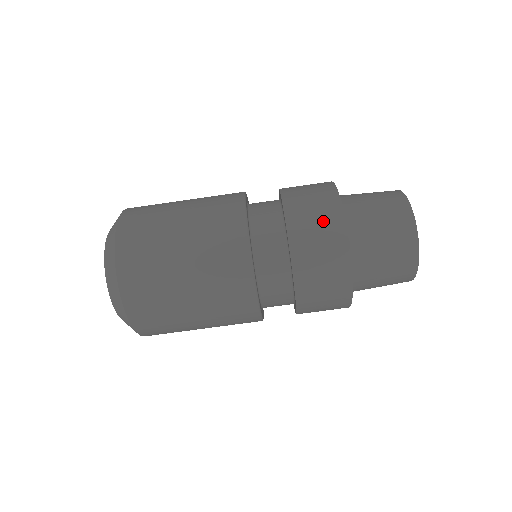
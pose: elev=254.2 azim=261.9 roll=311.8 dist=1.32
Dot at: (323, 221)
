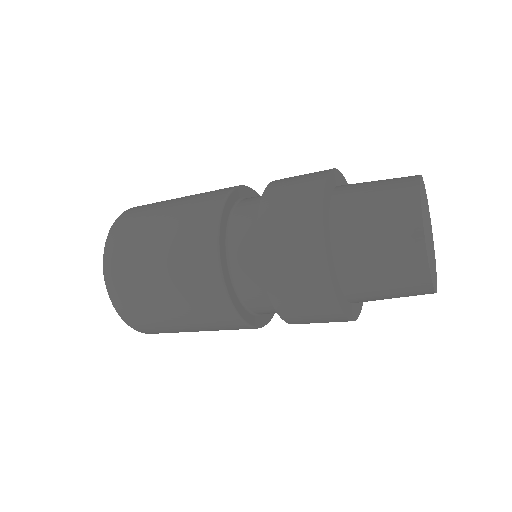
Dot at: (297, 228)
